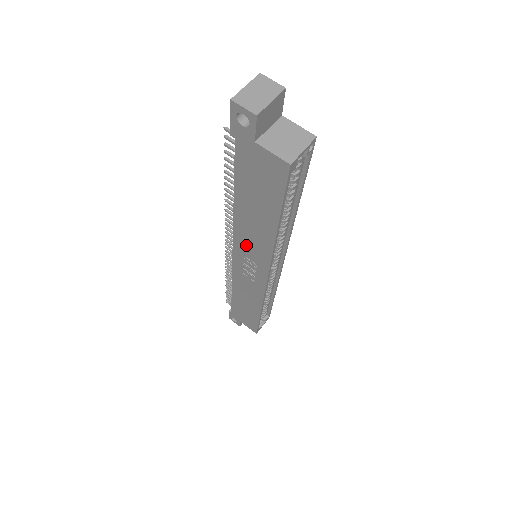
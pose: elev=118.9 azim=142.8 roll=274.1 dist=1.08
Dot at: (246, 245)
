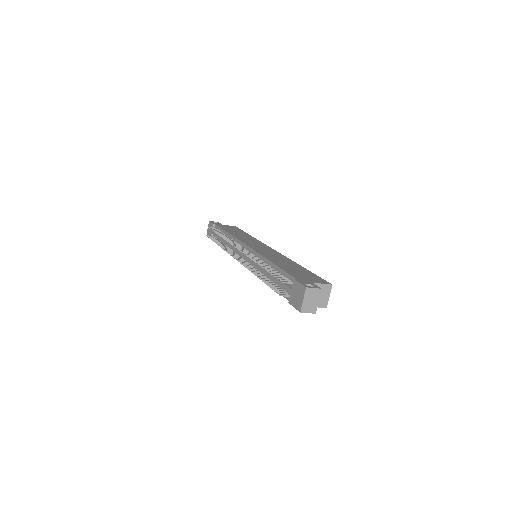
Dot at: occluded
